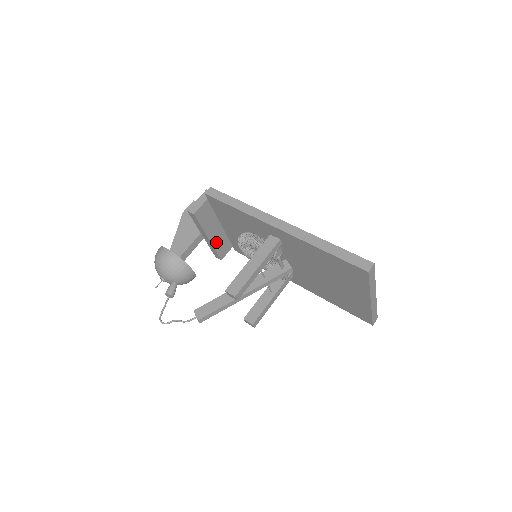
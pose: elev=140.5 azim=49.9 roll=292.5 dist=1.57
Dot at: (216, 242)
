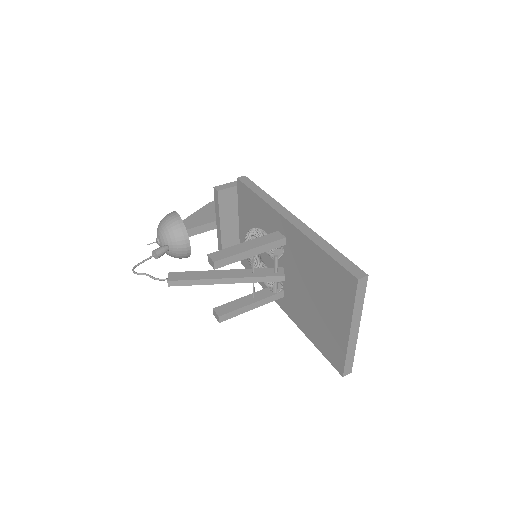
Dot at: (226, 238)
